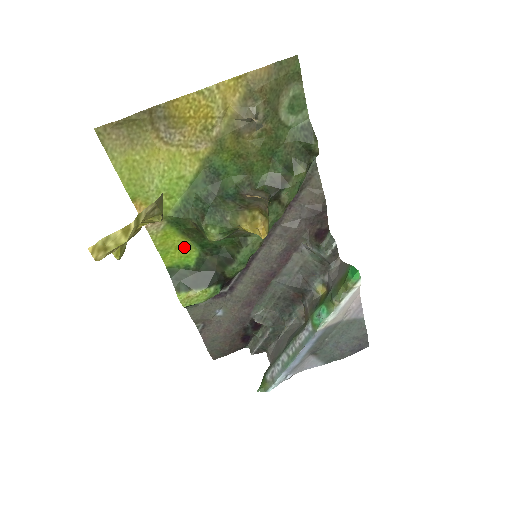
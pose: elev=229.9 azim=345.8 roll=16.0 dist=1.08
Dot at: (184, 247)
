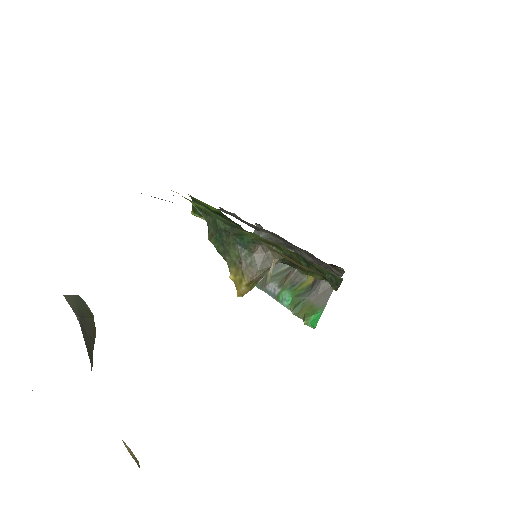
Dot at: (207, 204)
